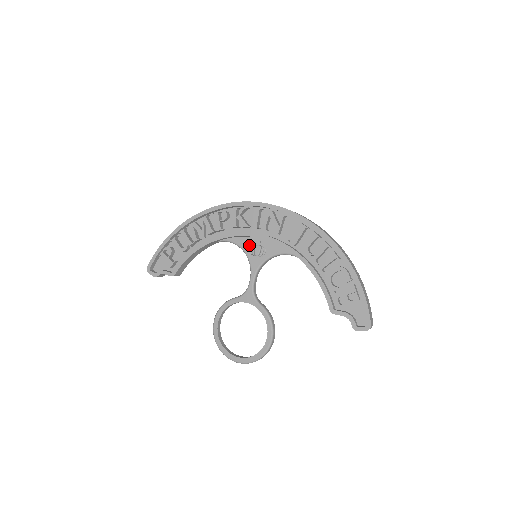
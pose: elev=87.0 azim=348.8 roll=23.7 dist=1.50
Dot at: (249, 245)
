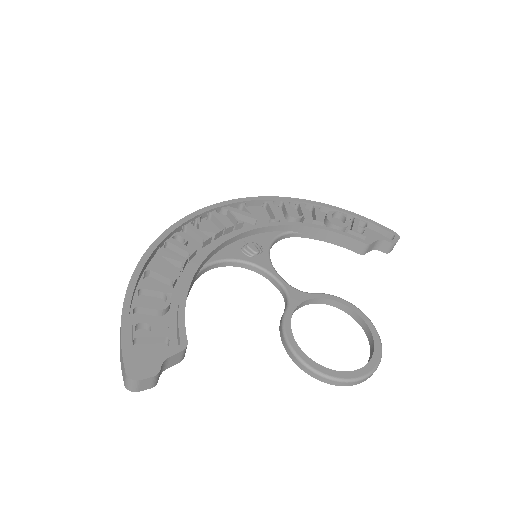
Dot at: (238, 251)
